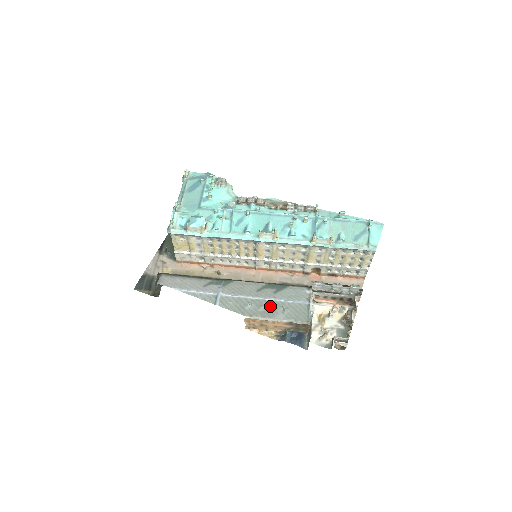
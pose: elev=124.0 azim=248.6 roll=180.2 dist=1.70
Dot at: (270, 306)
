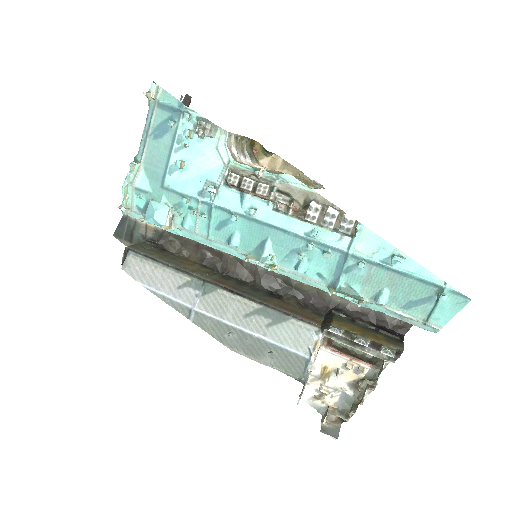
Dot at: (256, 344)
